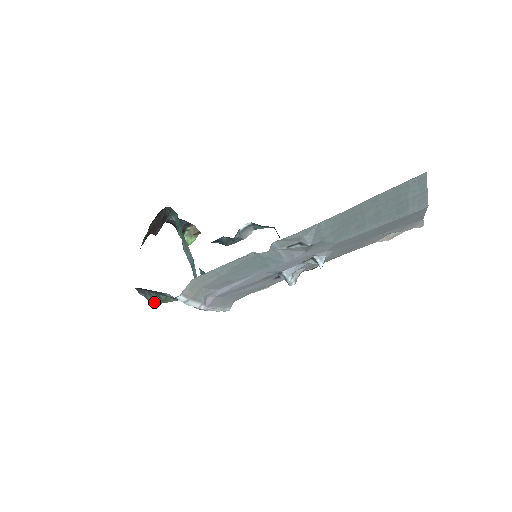
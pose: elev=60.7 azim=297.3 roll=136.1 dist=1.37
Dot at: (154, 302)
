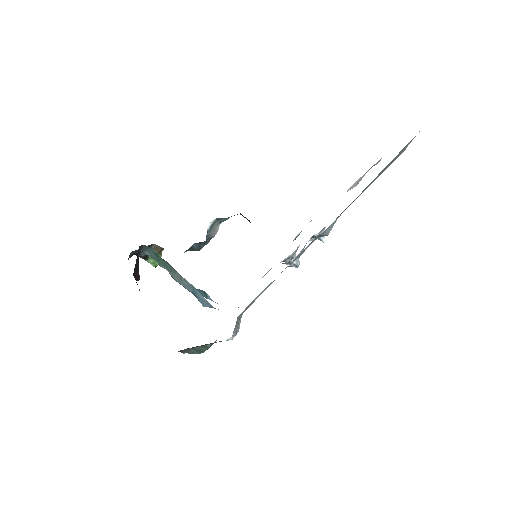
Dot at: (199, 353)
